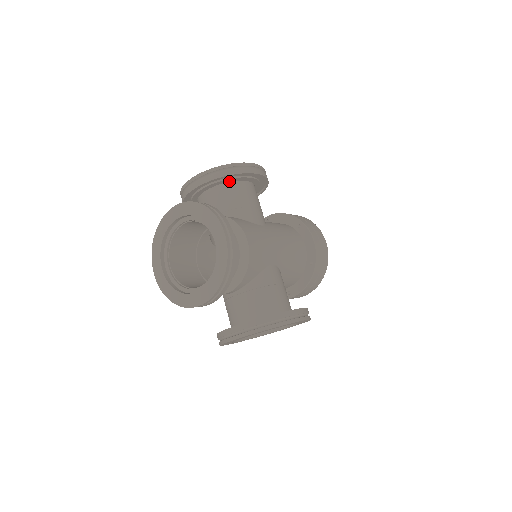
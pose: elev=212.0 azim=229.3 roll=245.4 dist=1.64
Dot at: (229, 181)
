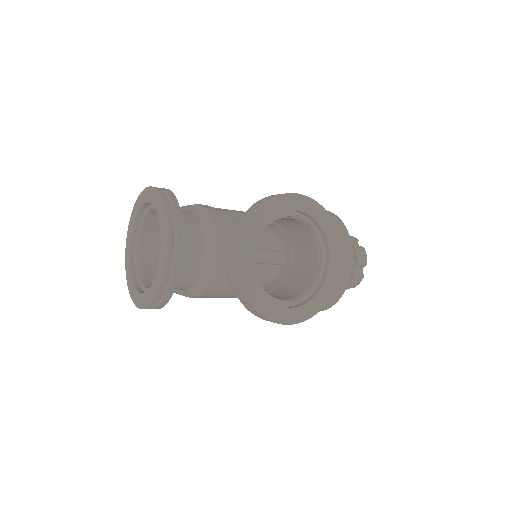
Dot at: occluded
